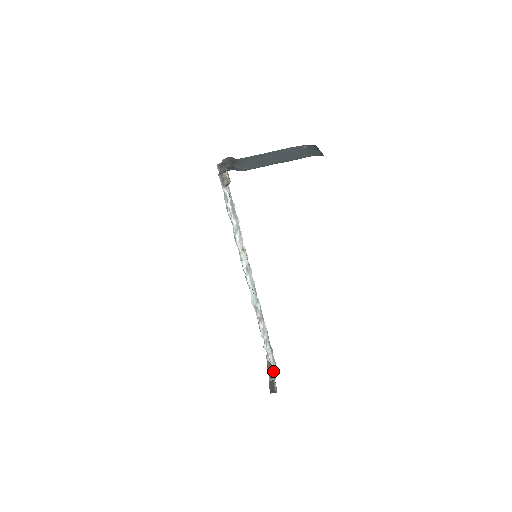
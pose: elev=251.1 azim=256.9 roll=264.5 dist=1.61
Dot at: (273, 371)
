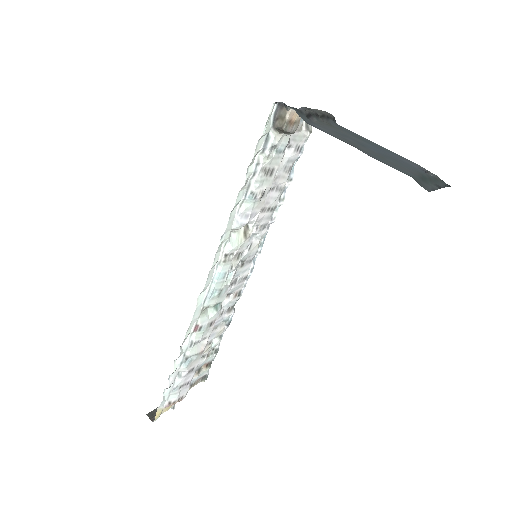
Dot at: (169, 397)
